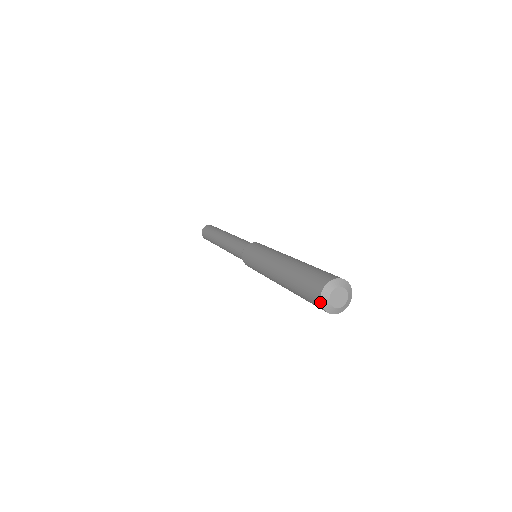
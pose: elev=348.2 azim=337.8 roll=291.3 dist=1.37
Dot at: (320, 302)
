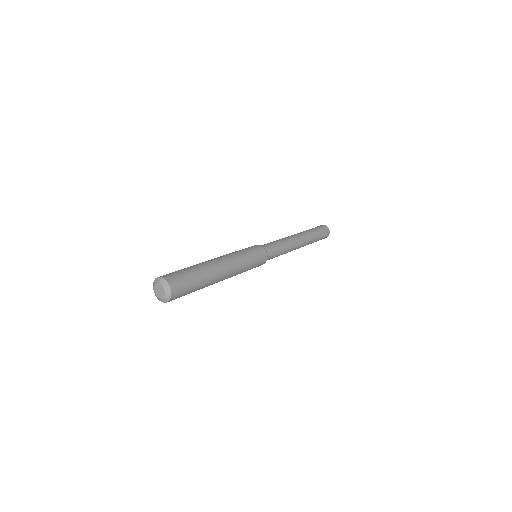
Dot at: (154, 291)
